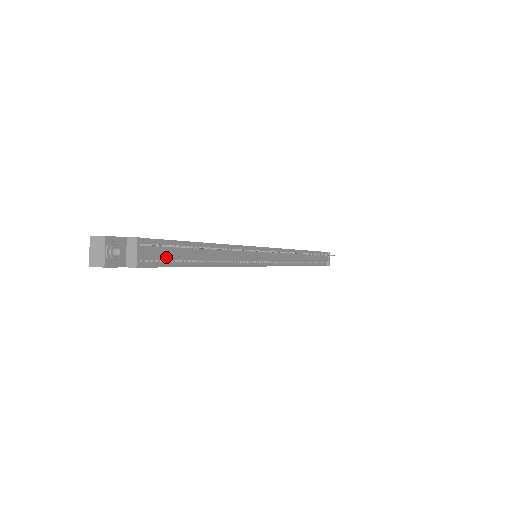
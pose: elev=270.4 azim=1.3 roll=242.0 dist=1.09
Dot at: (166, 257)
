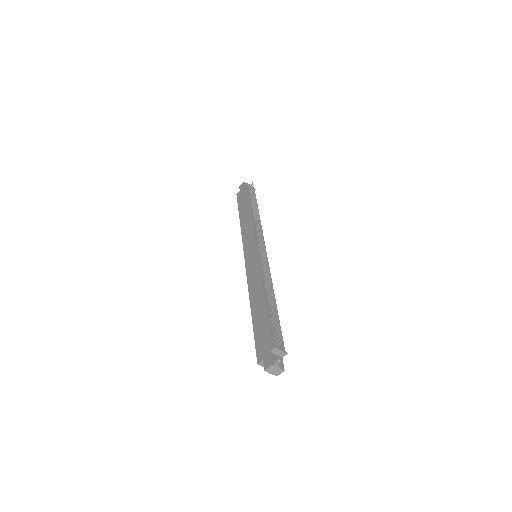
Dot at: occluded
